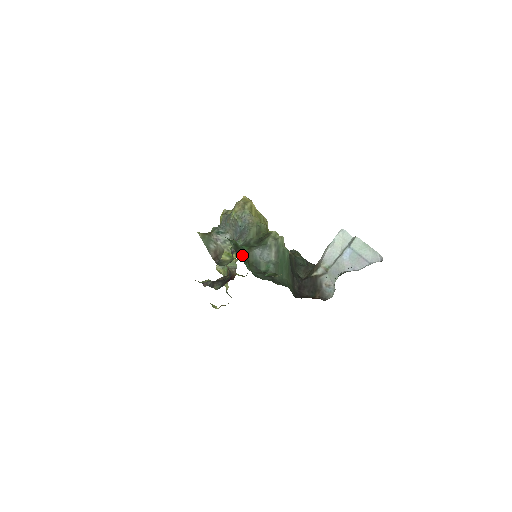
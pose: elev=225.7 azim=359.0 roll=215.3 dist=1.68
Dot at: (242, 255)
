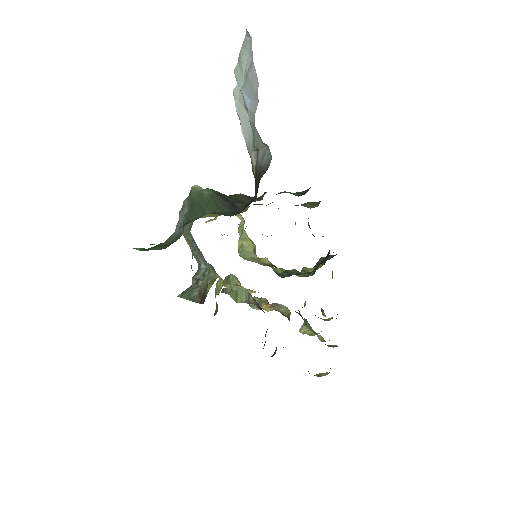
Dot at: (155, 247)
